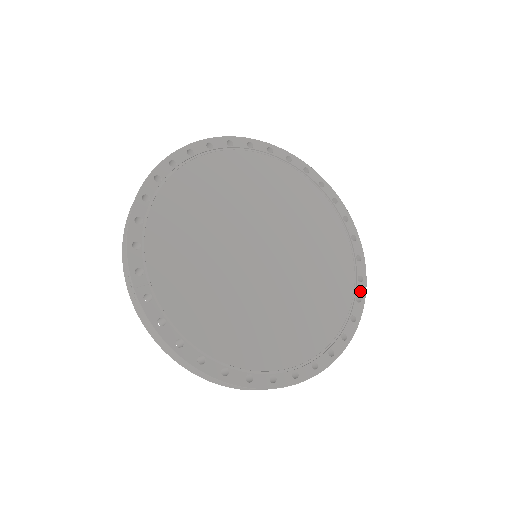
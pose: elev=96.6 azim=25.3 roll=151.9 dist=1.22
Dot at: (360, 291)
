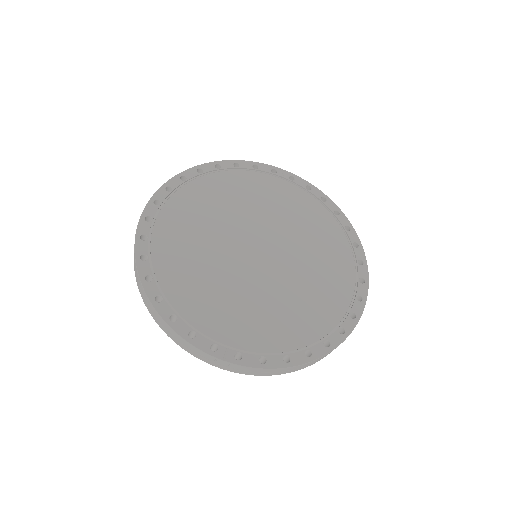
Dot at: (332, 207)
